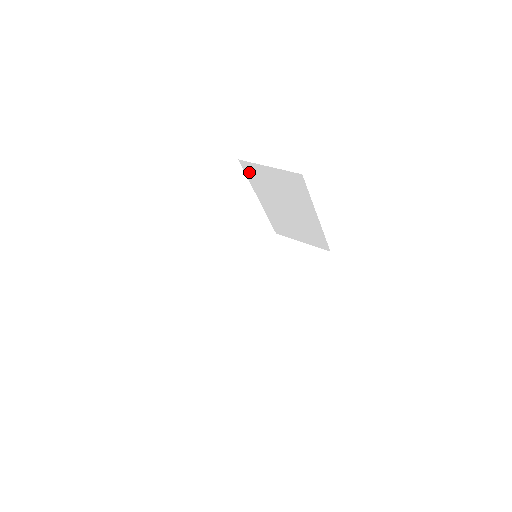
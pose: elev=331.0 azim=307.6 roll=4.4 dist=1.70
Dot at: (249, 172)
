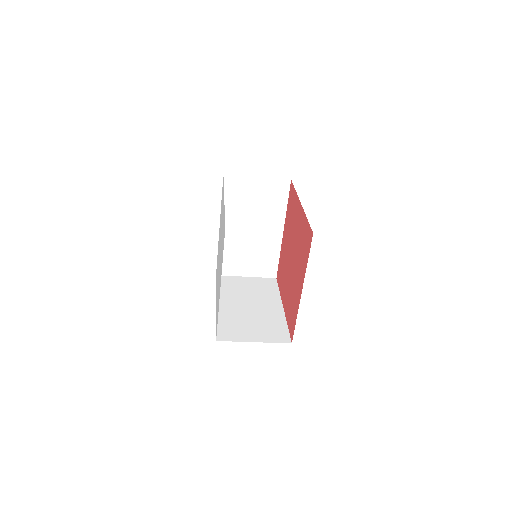
Dot at: (228, 189)
